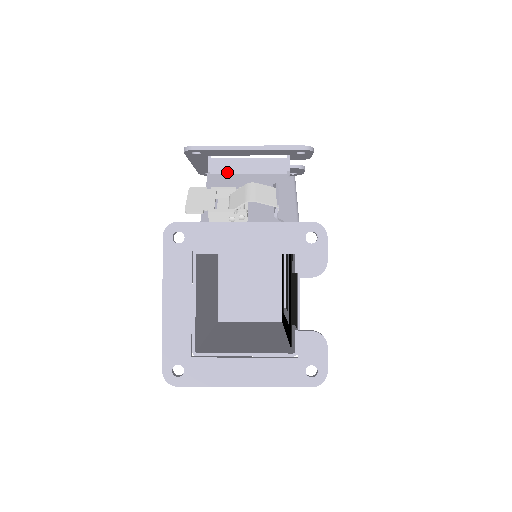
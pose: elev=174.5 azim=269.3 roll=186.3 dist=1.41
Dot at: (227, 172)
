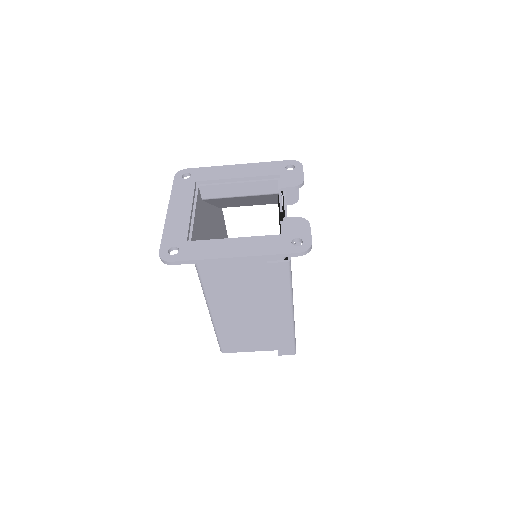
Dot at: occluded
